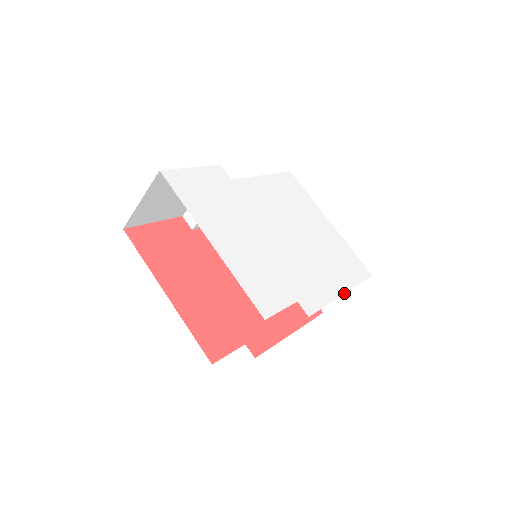
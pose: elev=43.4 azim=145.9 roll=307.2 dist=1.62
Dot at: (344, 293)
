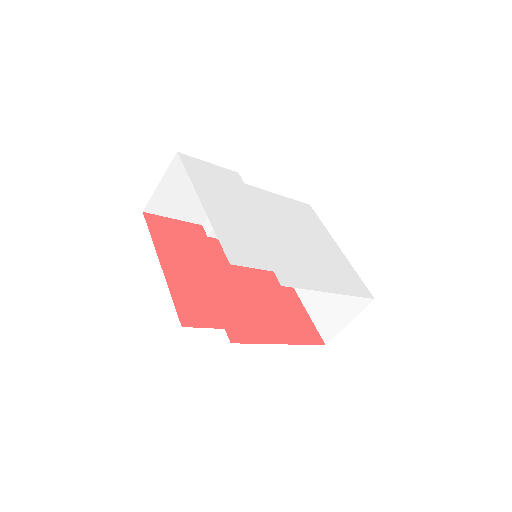
Dot at: occluded
